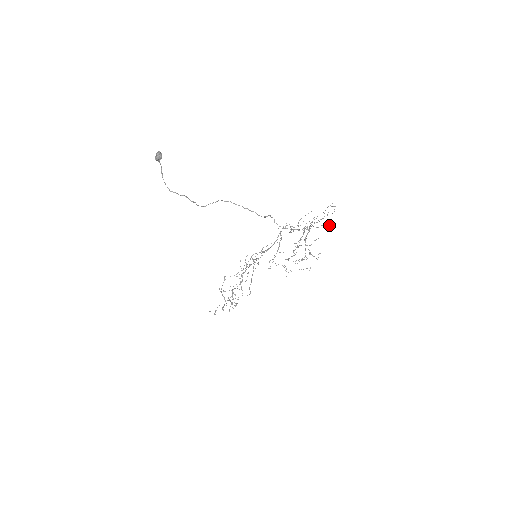
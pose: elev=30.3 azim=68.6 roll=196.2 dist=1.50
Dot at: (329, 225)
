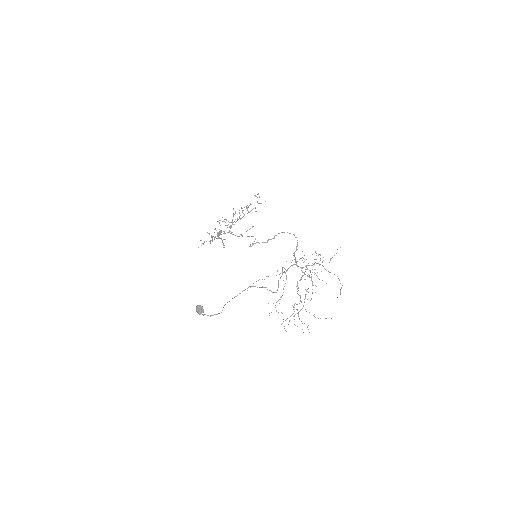
Dot at: (331, 318)
